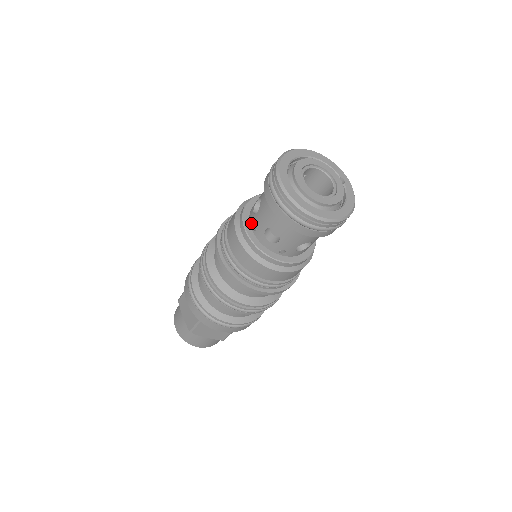
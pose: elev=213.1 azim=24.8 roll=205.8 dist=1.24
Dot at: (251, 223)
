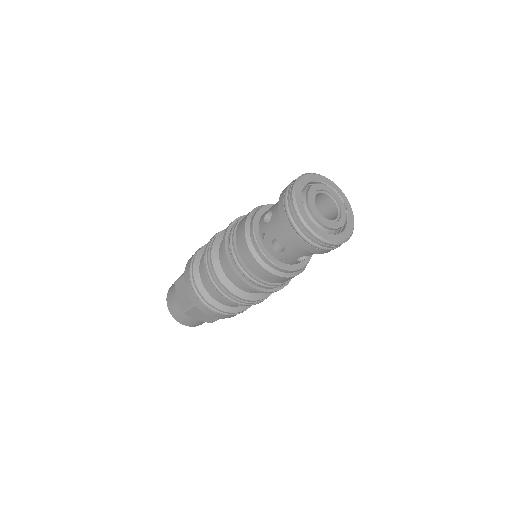
Dot at: (260, 231)
